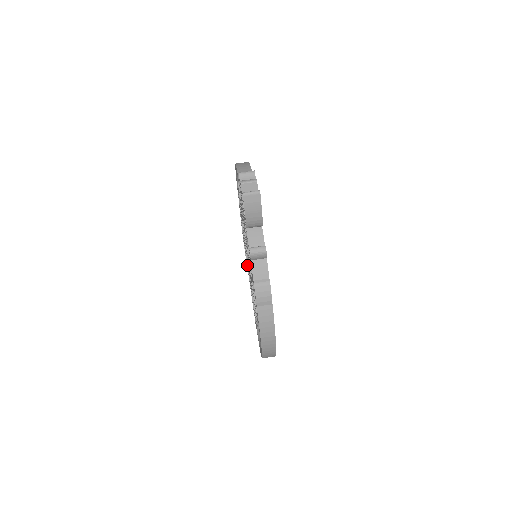
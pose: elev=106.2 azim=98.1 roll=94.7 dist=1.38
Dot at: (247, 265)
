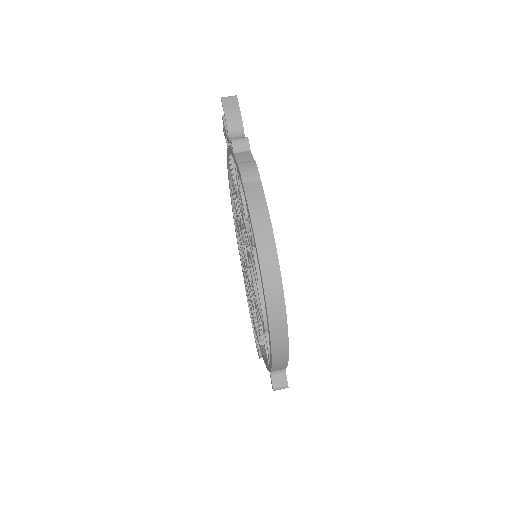
Dot at: (257, 334)
